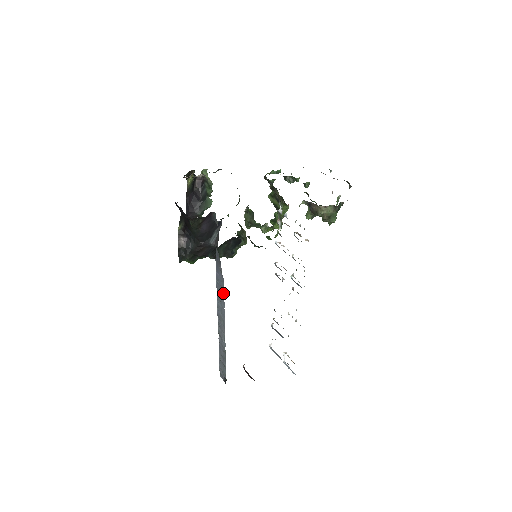
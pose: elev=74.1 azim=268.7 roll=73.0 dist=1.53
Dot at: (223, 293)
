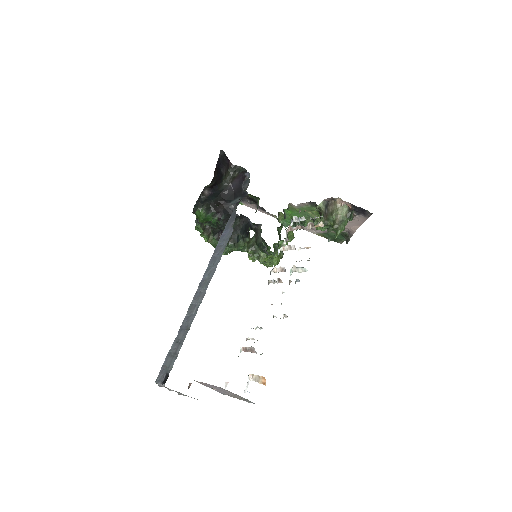
Dot at: (224, 248)
